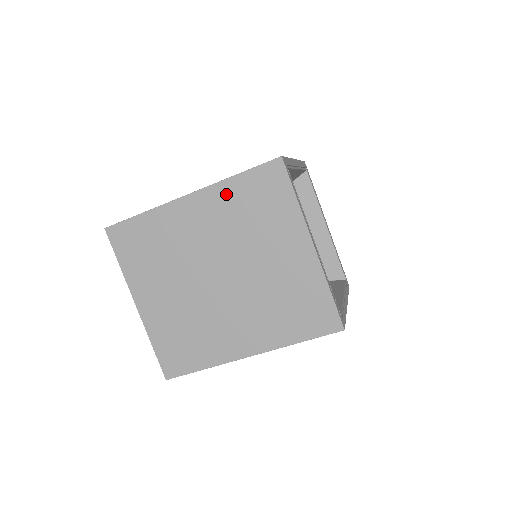
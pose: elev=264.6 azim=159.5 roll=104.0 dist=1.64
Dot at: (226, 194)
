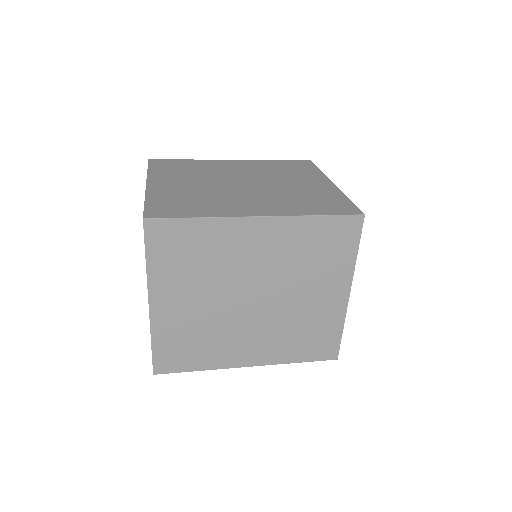
Dot at: (298, 229)
